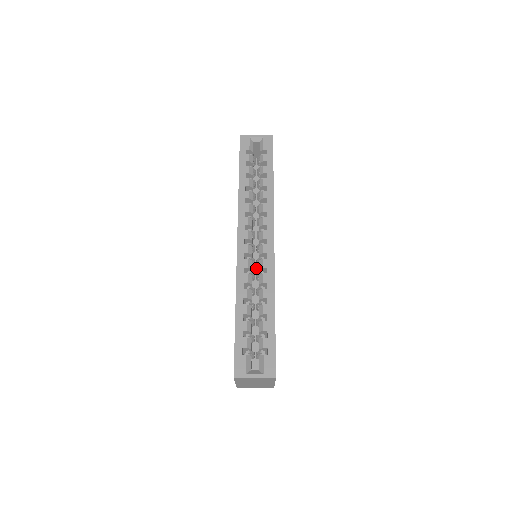
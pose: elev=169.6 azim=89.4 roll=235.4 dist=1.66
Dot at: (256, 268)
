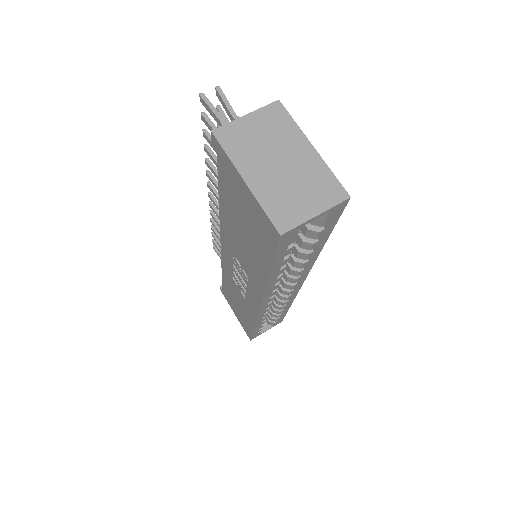
Dot at: occluded
